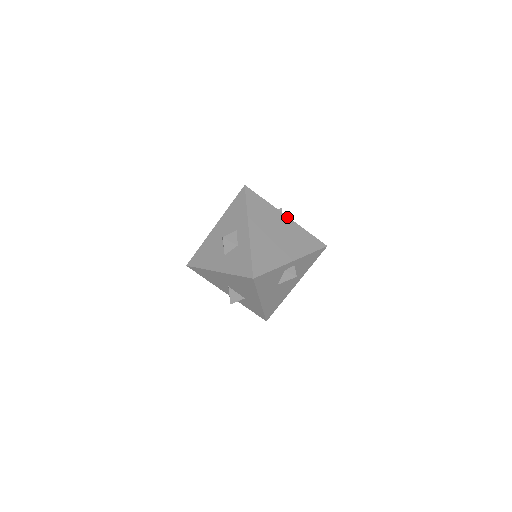
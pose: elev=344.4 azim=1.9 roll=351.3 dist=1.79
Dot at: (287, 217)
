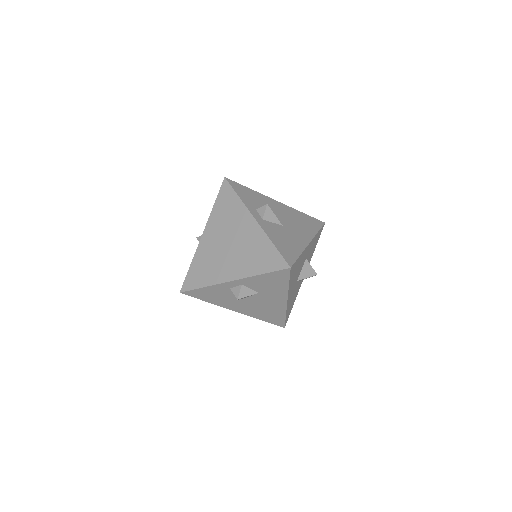
Dot at: (255, 221)
